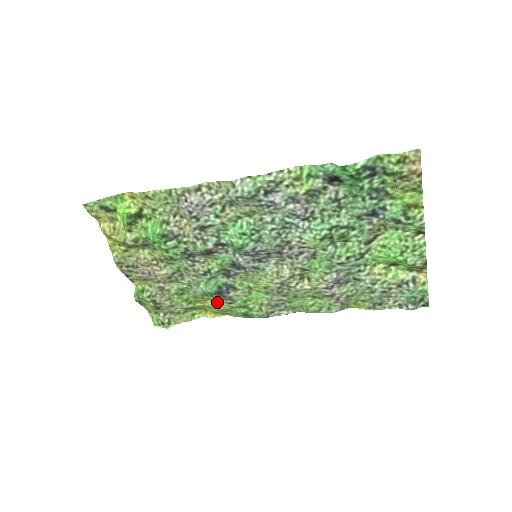
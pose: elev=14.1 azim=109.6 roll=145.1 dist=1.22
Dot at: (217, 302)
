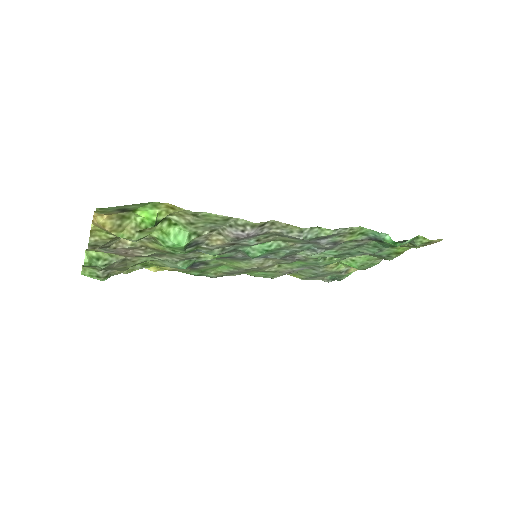
Dot at: occluded
